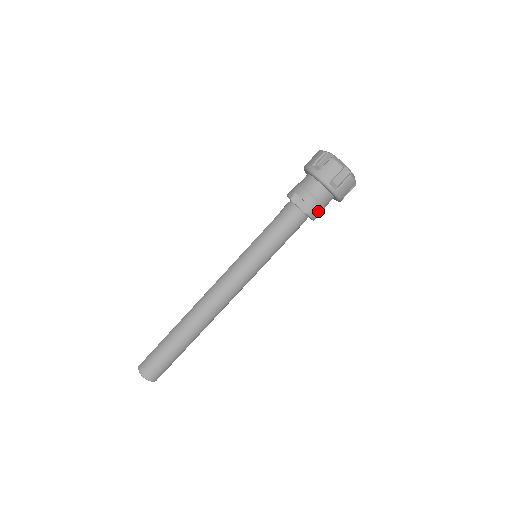
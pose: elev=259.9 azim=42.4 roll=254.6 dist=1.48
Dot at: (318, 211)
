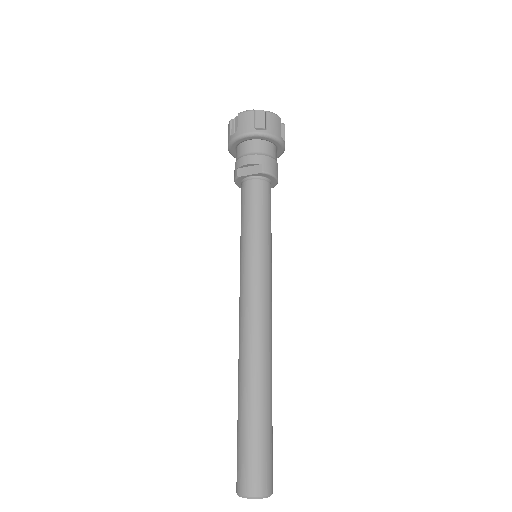
Dot at: (271, 164)
